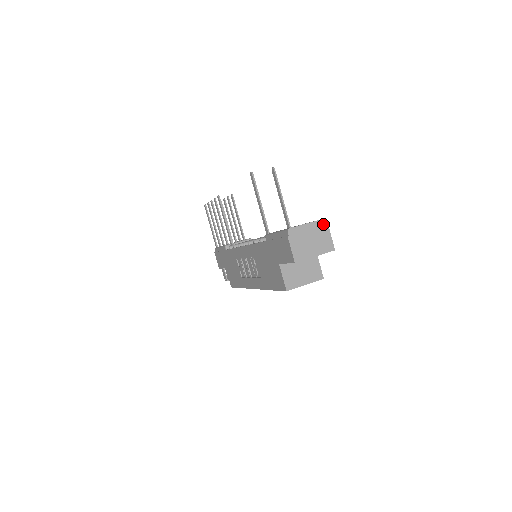
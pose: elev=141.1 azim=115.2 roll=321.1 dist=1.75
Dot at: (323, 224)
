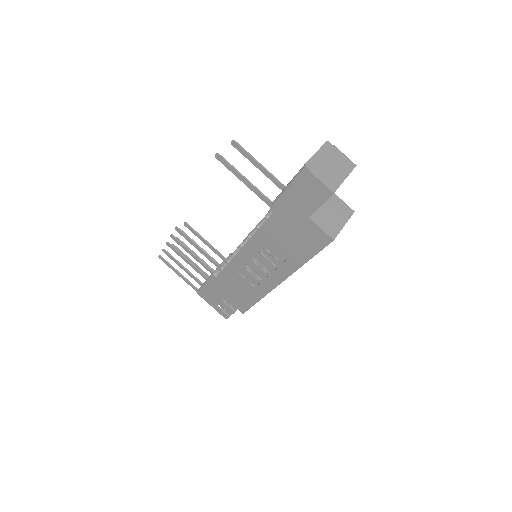
Dot at: (330, 146)
